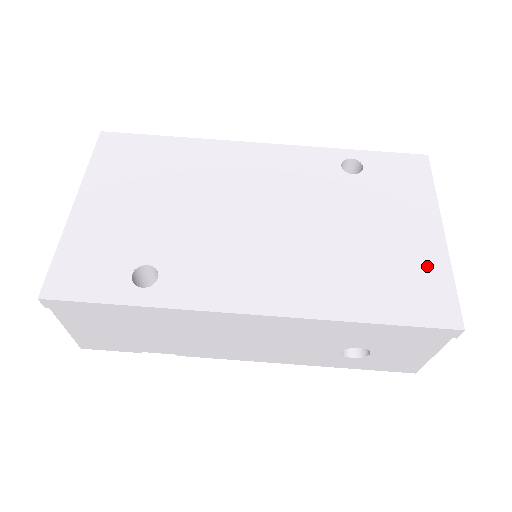
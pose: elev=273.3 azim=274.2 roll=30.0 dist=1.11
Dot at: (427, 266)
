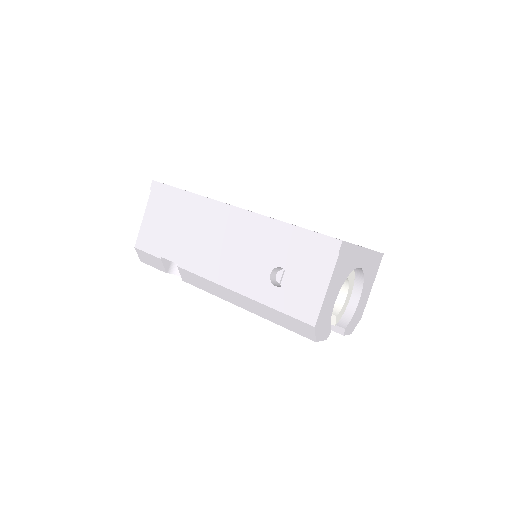
Dot at: occluded
